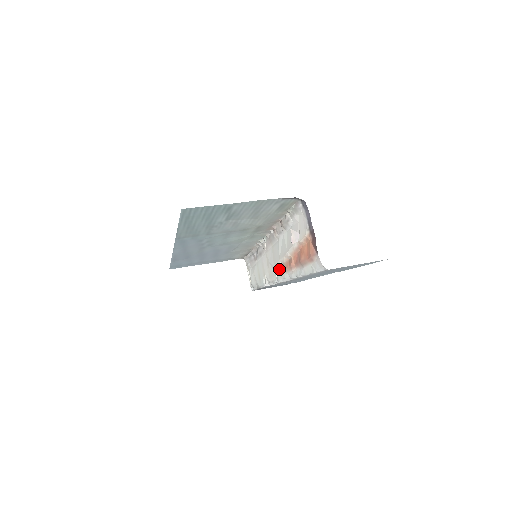
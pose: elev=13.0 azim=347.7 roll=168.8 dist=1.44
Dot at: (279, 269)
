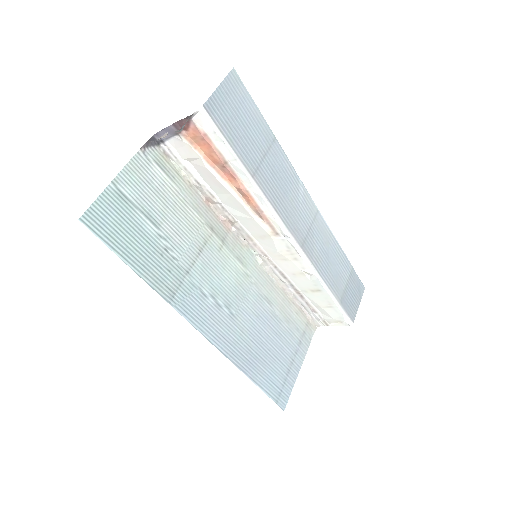
Dot at: (268, 226)
